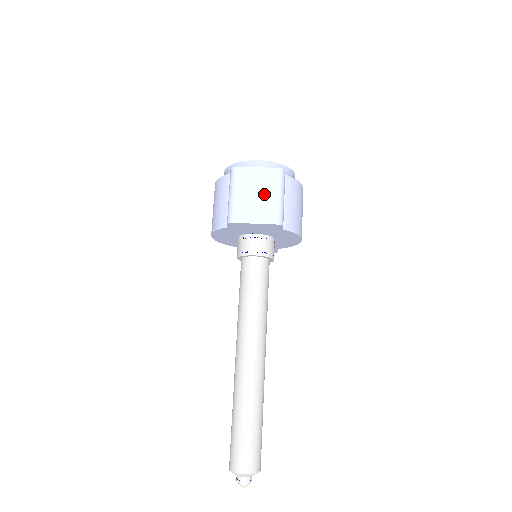
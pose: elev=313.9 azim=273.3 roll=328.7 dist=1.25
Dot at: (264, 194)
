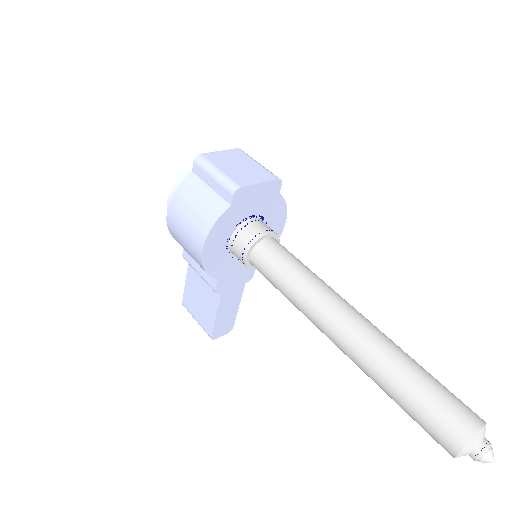
Dot at: (245, 164)
